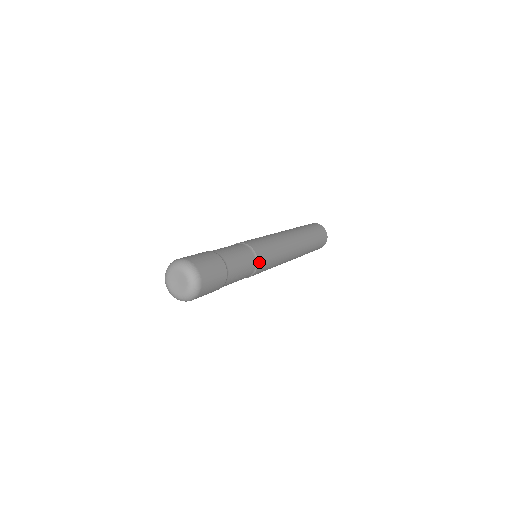
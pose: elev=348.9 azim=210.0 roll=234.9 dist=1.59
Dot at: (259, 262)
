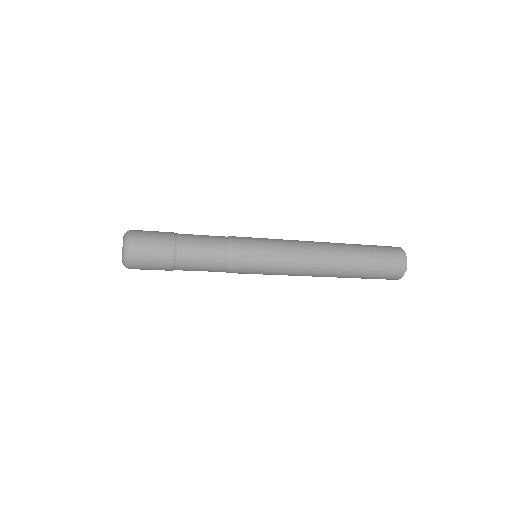
Dot at: (234, 238)
